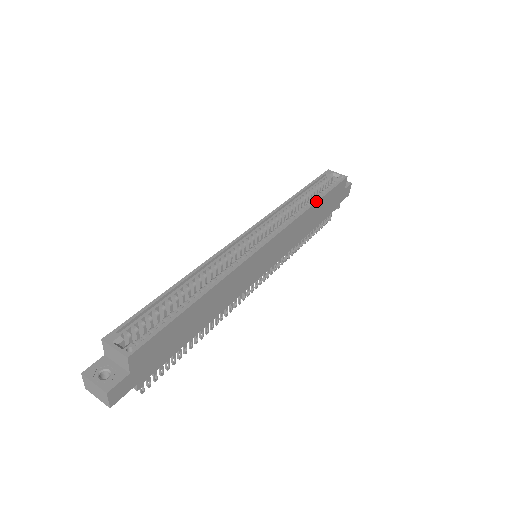
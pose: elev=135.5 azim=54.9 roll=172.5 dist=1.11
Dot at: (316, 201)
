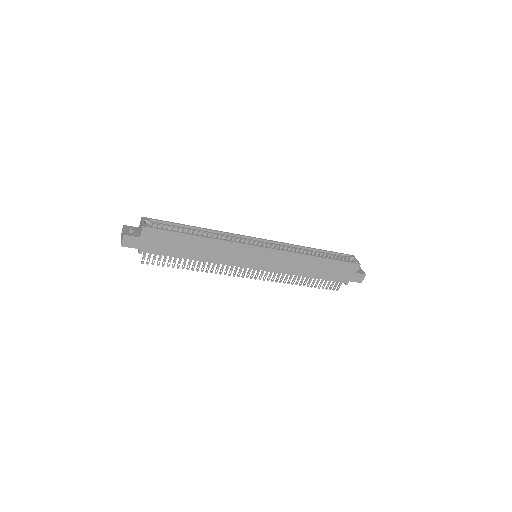
Dot at: (320, 256)
